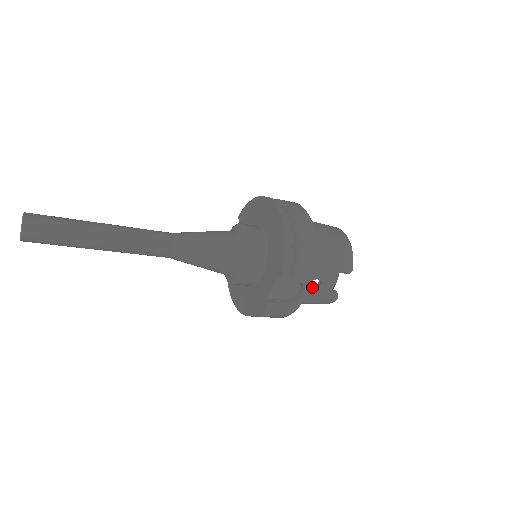
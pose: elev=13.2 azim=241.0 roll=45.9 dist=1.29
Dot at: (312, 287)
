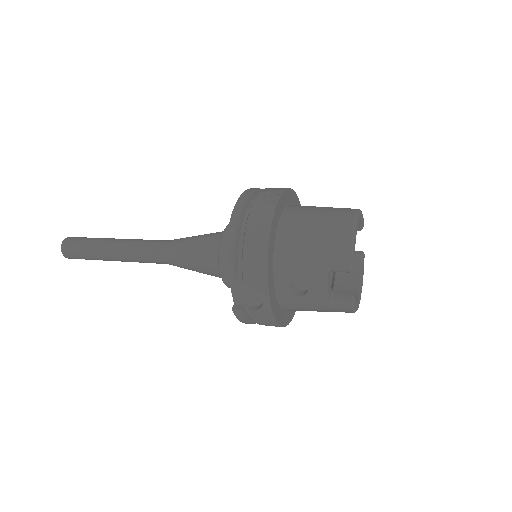
Dot at: (304, 291)
